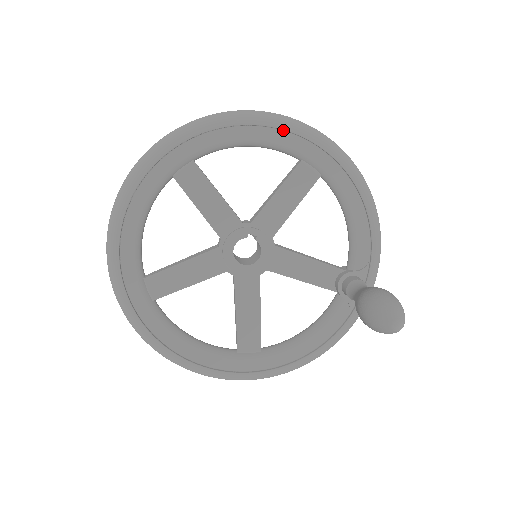
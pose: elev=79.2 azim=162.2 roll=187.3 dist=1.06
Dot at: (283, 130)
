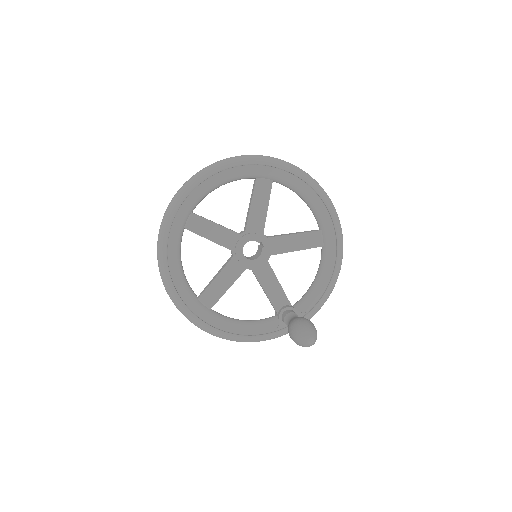
Dot at: (326, 208)
